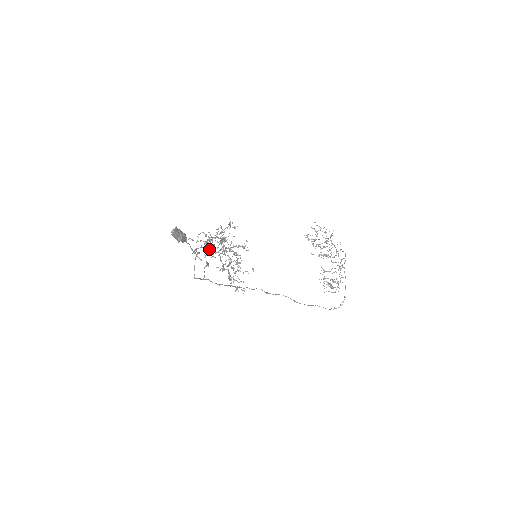
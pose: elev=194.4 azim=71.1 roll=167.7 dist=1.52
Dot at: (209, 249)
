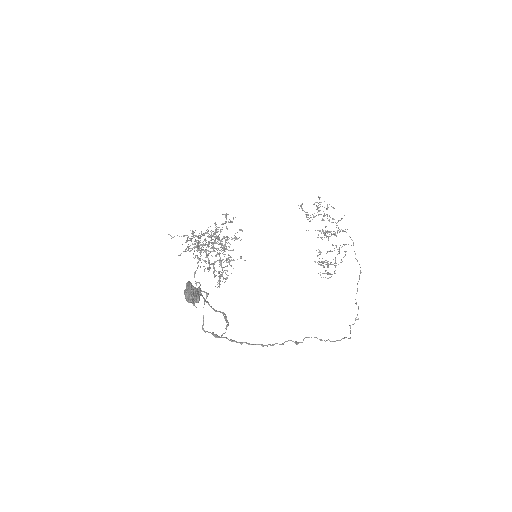
Dot at: occluded
